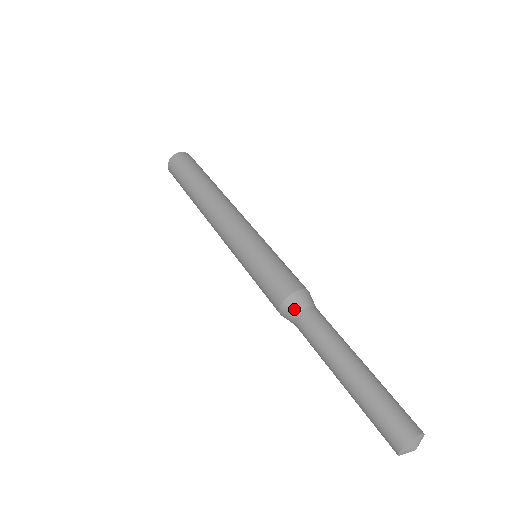
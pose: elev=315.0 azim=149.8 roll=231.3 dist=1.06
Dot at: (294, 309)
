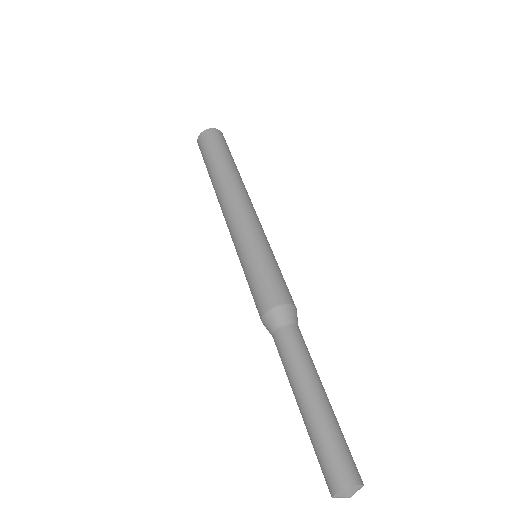
Dot at: (288, 317)
